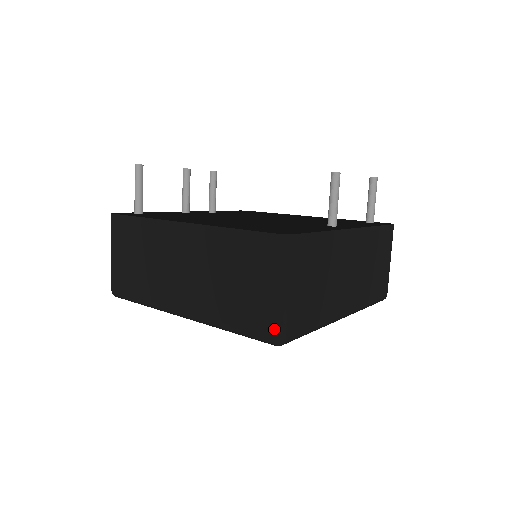
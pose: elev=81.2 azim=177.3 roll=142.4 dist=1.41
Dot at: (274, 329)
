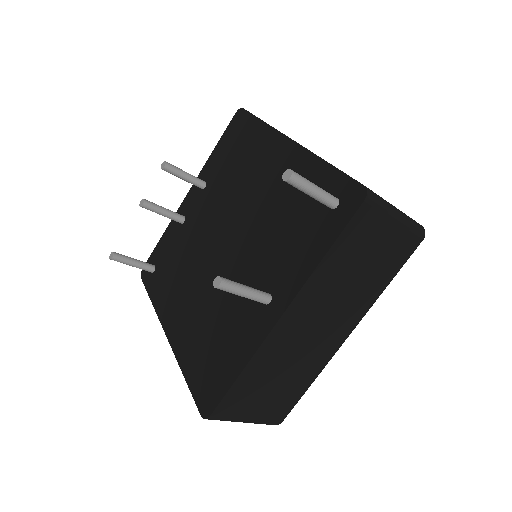
Dot at: occluded
